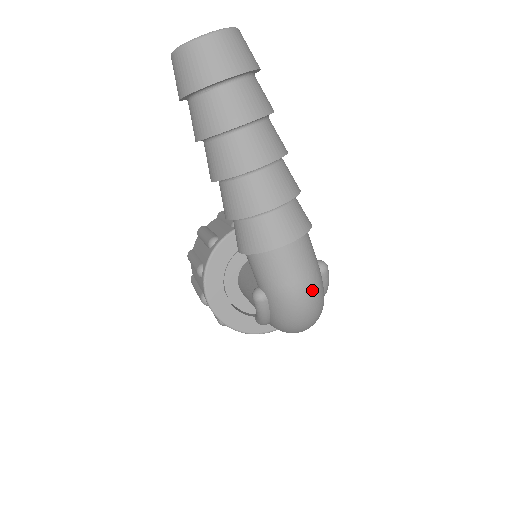
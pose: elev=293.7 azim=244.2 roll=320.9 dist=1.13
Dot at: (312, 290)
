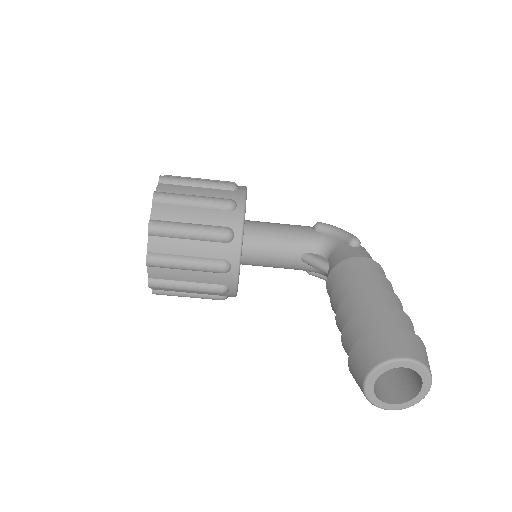
Dot at: occluded
